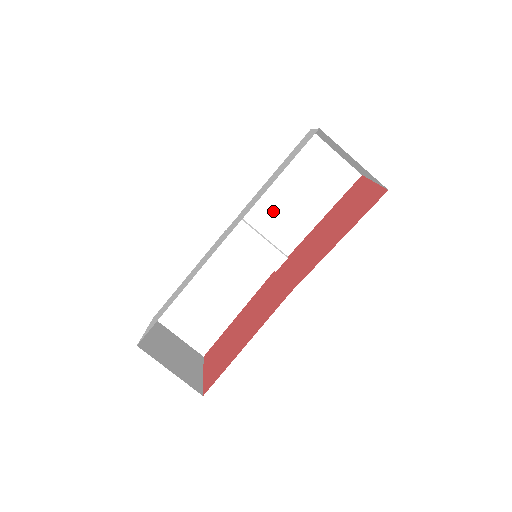
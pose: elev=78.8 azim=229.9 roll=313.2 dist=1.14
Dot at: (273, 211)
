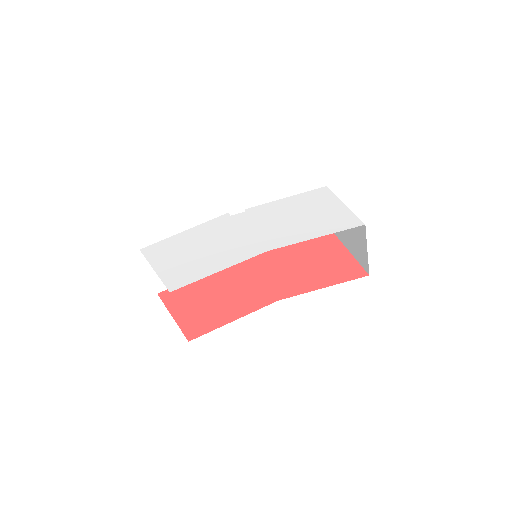
Dot at: occluded
